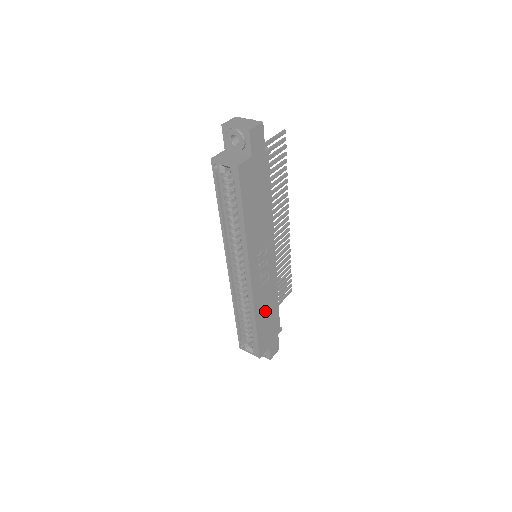
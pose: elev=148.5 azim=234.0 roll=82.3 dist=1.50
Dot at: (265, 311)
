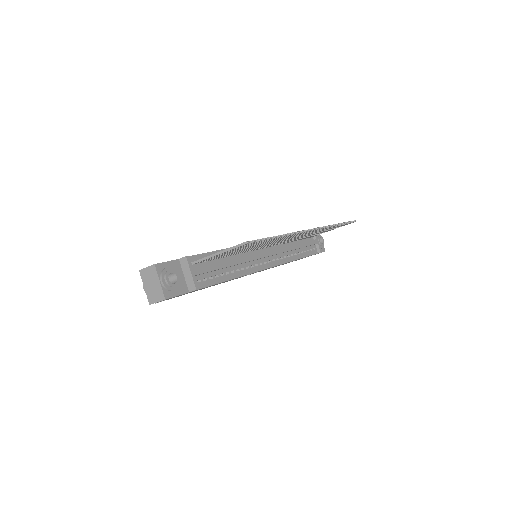
Dot at: occluded
